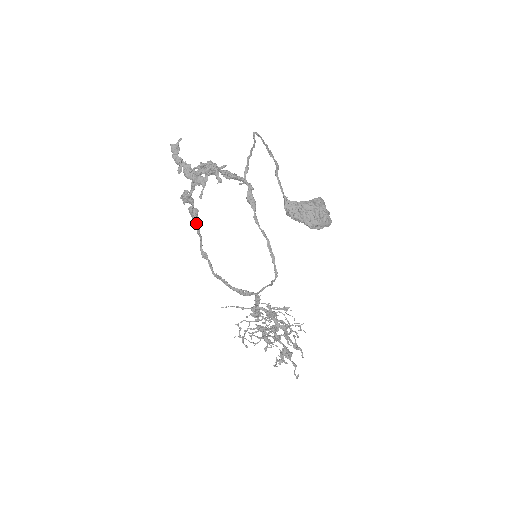
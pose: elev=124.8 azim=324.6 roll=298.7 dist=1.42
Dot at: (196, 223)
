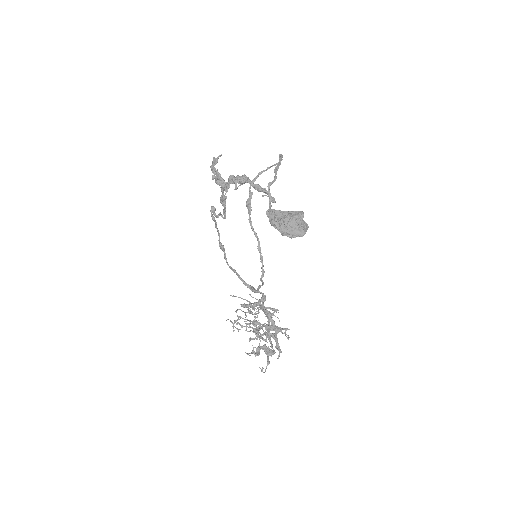
Dot at: (212, 218)
